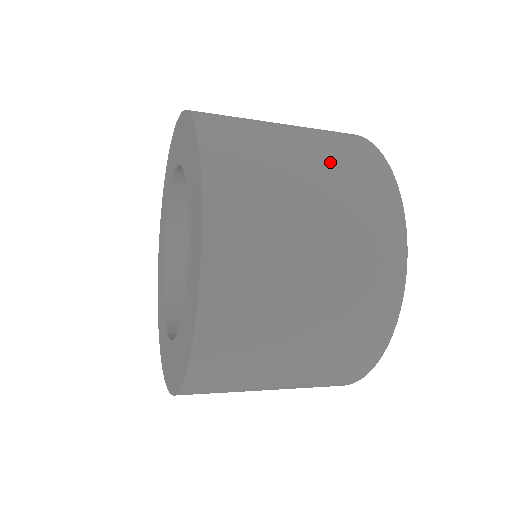
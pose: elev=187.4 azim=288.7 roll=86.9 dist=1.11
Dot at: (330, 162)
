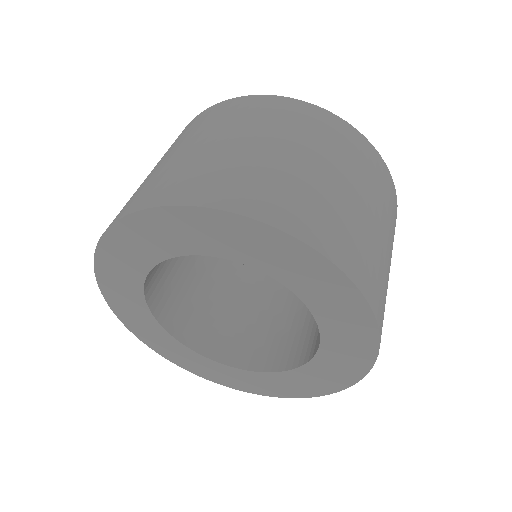
Dot at: (392, 235)
